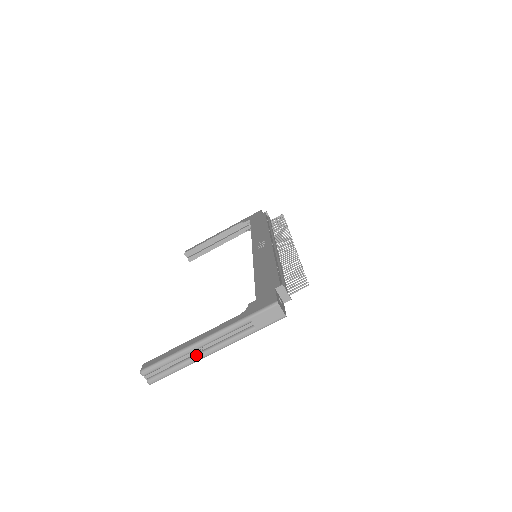
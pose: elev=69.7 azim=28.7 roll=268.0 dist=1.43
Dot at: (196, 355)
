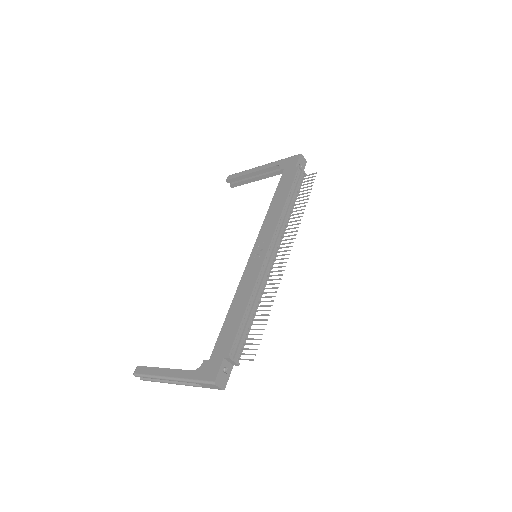
Dot at: (166, 381)
